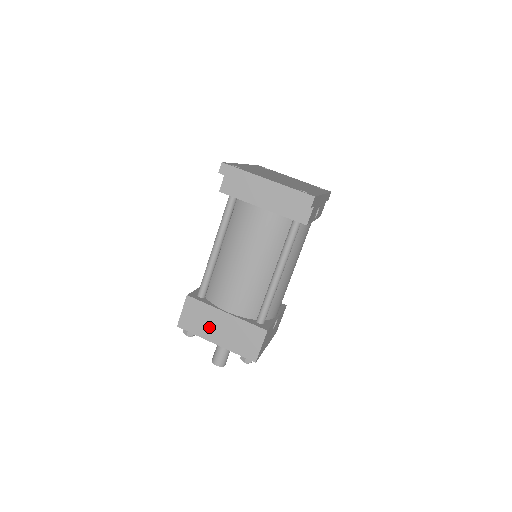
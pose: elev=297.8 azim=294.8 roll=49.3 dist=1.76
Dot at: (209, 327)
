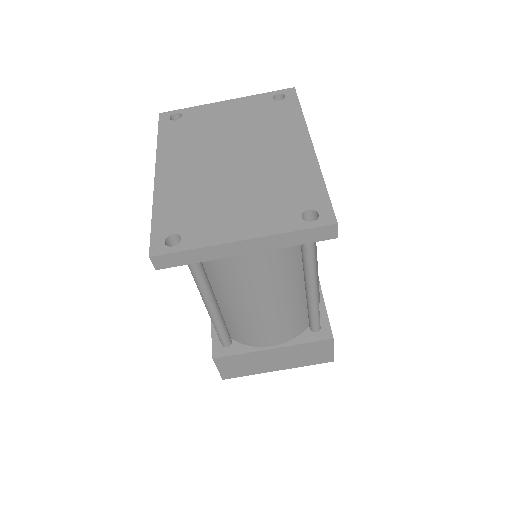
Dot at: (260, 365)
